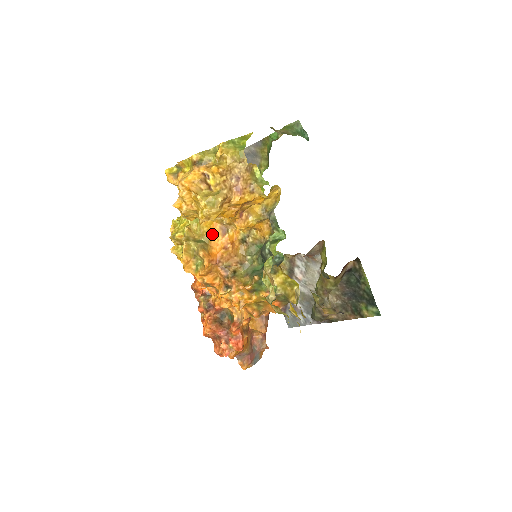
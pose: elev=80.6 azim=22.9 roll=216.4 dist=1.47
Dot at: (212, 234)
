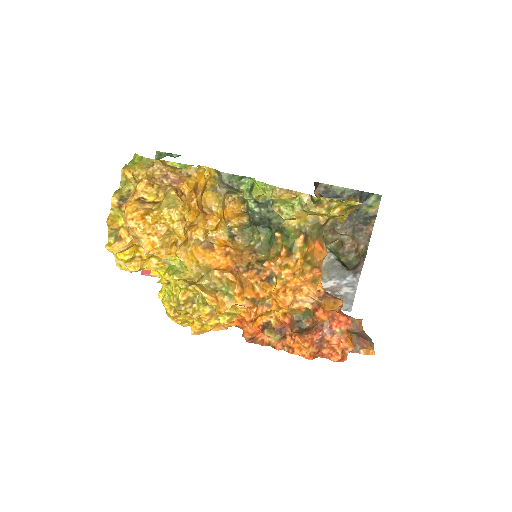
Dot at: (204, 261)
